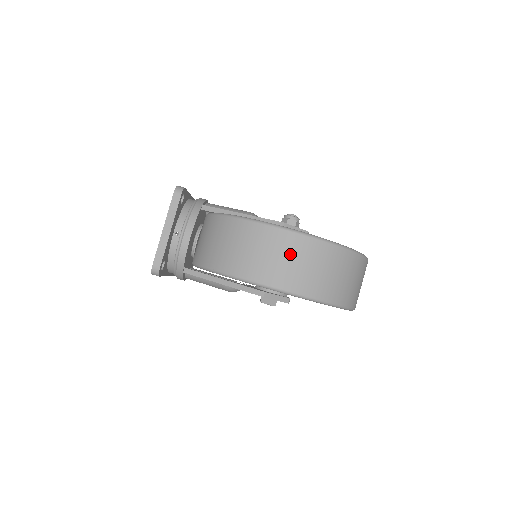
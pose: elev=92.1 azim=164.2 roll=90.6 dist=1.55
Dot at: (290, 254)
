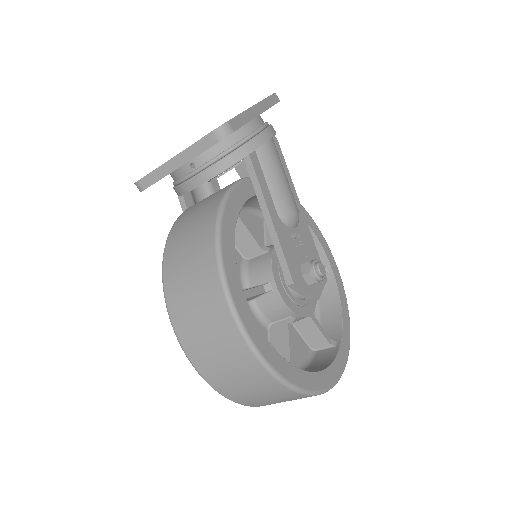
Dot at: (232, 363)
